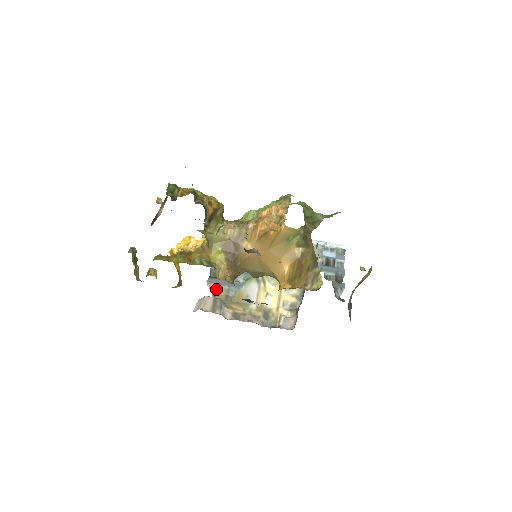
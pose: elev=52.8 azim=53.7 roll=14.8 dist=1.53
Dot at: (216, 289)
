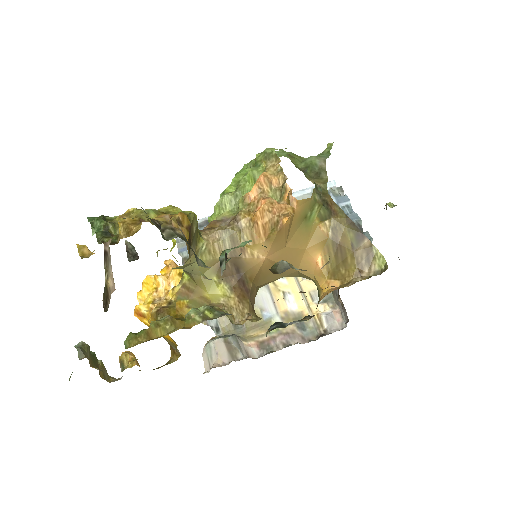
Dot at: (215, 321)
